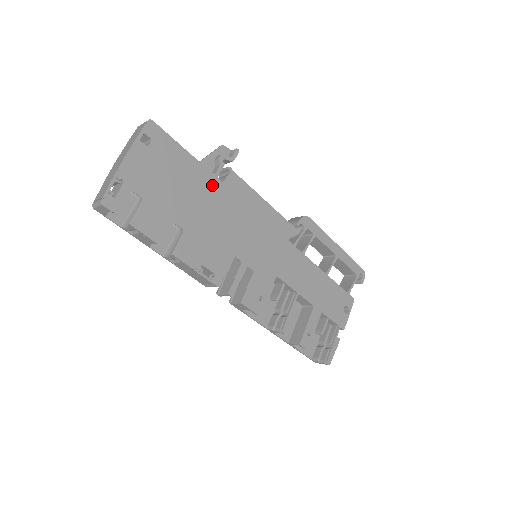
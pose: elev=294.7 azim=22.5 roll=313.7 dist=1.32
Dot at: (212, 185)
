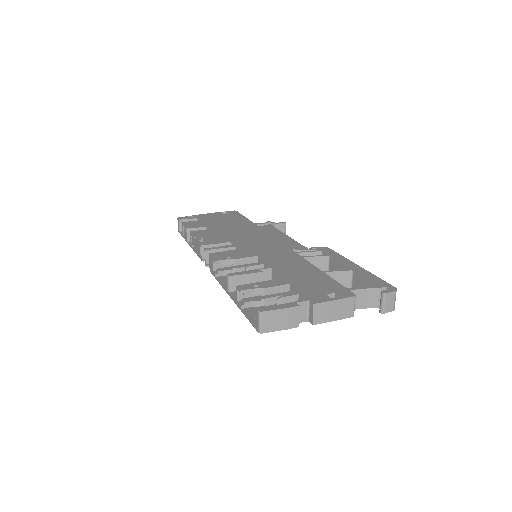
Dot at: (249, 225)
